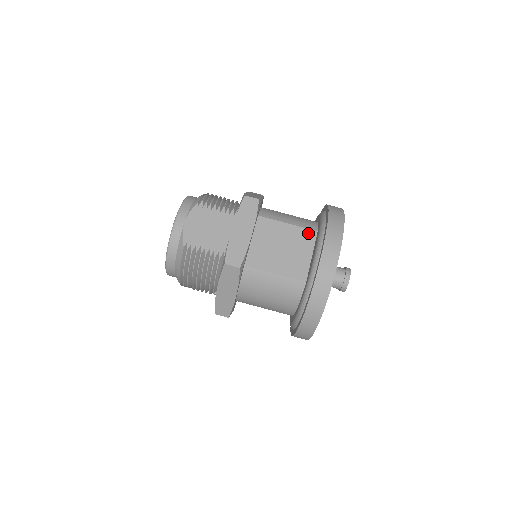
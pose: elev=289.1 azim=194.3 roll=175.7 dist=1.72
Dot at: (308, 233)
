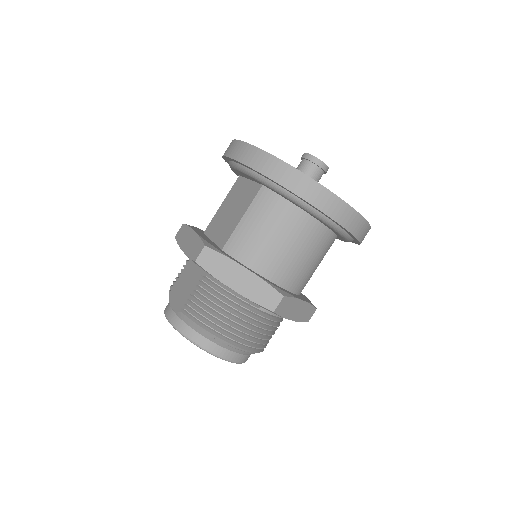
Dot at: (236, 185)
